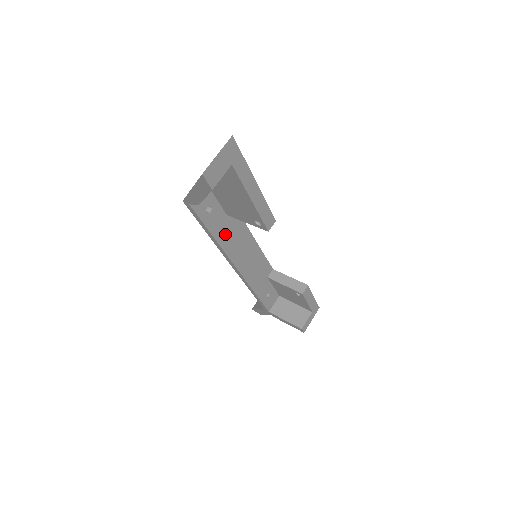
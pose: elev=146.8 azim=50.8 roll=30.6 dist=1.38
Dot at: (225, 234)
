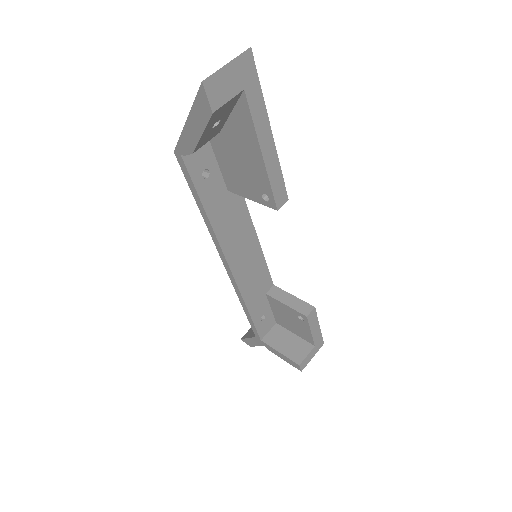
Dot at: (222, 216)
